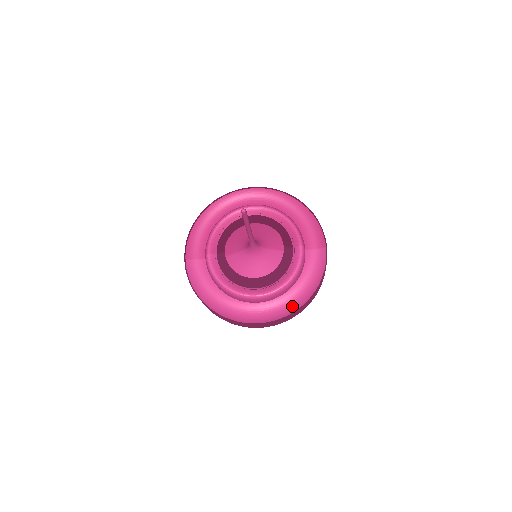
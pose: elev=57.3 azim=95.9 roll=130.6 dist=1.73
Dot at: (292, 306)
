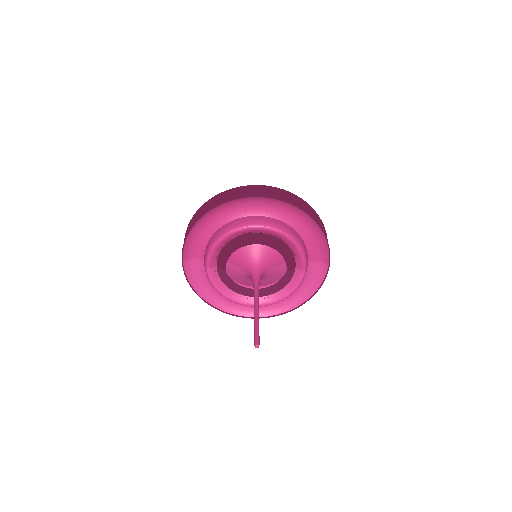
Dot at: (285, 305)
